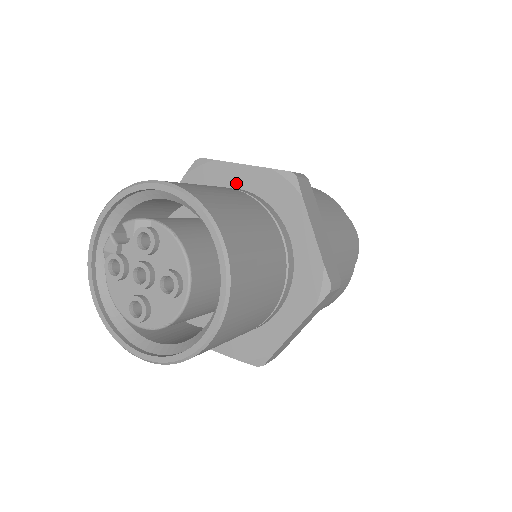
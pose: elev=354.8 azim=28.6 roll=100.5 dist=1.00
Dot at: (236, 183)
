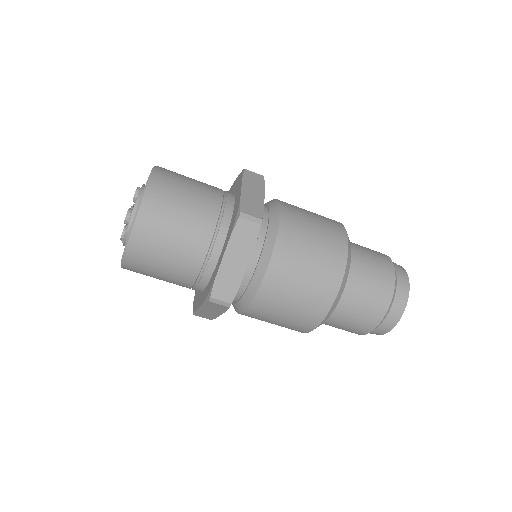
Dot at: occluded
